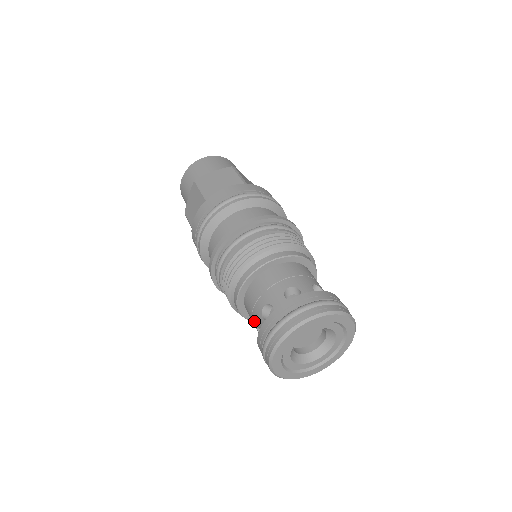
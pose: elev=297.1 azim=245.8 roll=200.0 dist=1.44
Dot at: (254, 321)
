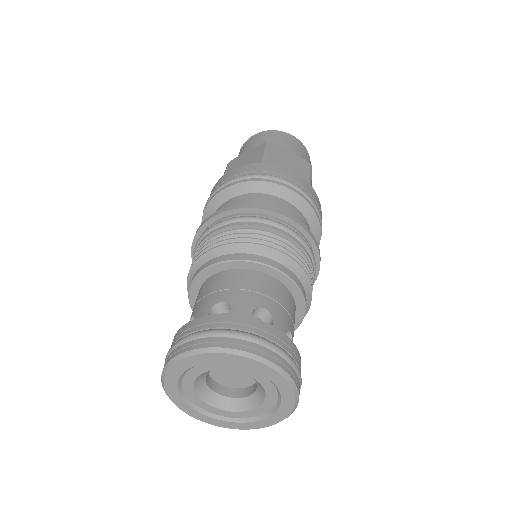
Dot at: (196, 308)
